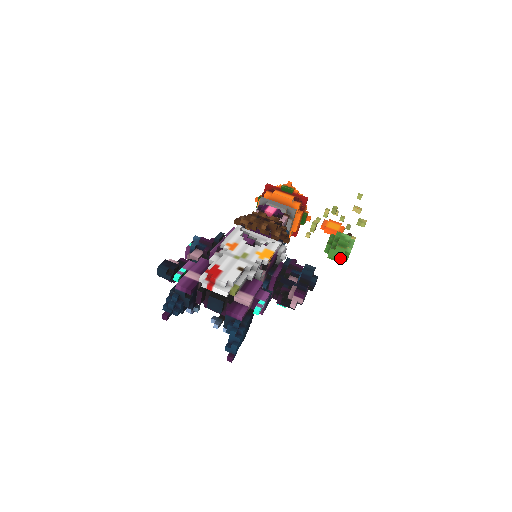
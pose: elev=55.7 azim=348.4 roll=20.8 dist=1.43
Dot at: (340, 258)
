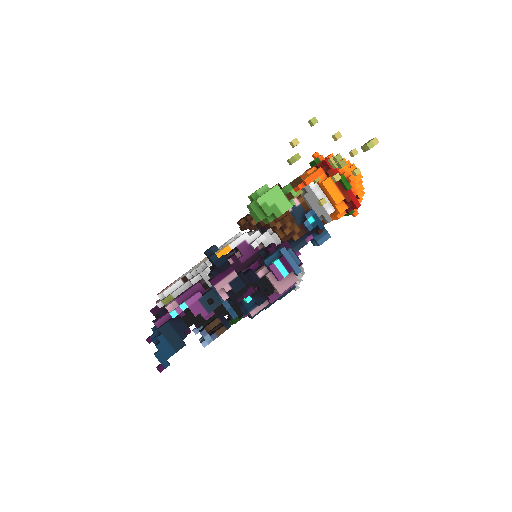
Dot at: (258, 218)
